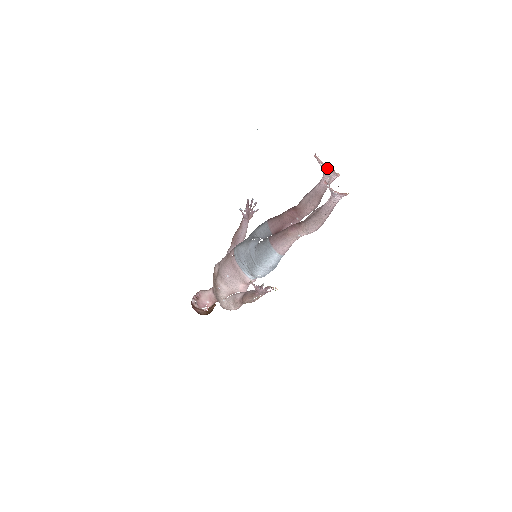
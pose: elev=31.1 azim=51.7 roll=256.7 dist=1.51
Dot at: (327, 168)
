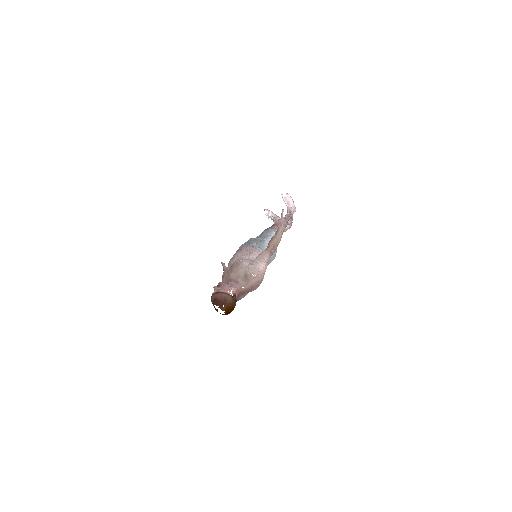
Dot at: (275, 214)
